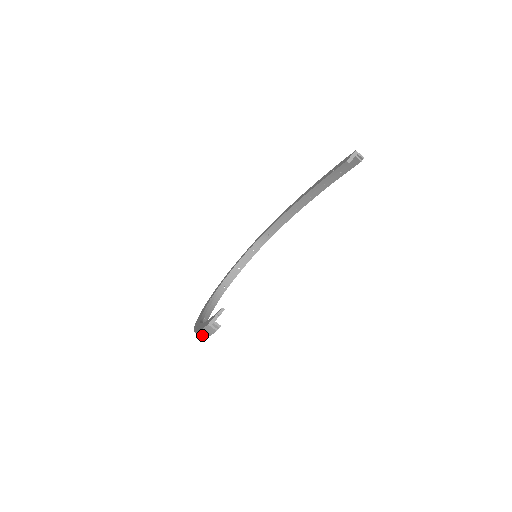
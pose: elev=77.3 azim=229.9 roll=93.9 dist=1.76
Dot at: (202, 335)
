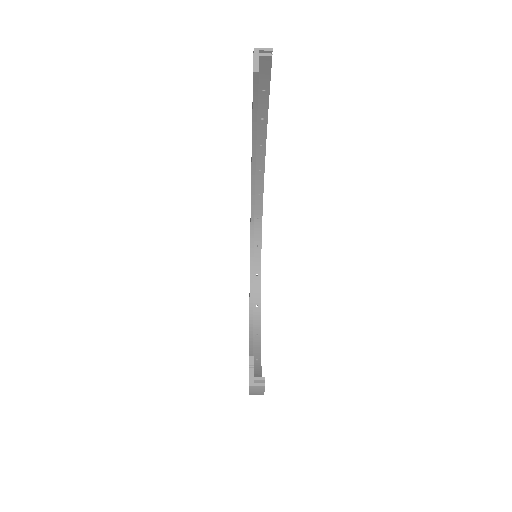
Dot at: occluded
